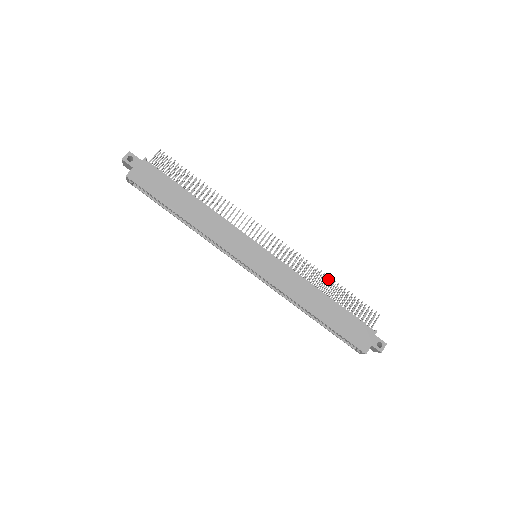
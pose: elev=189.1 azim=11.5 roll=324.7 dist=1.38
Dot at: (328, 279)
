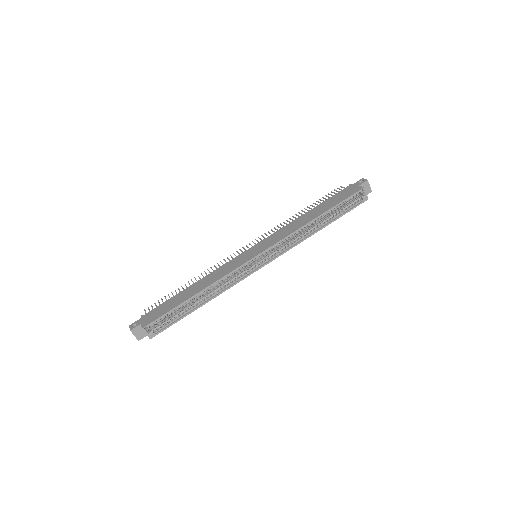
Dot at: occluded
